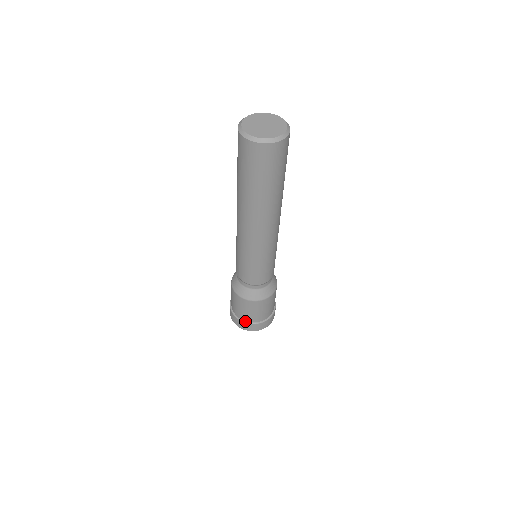
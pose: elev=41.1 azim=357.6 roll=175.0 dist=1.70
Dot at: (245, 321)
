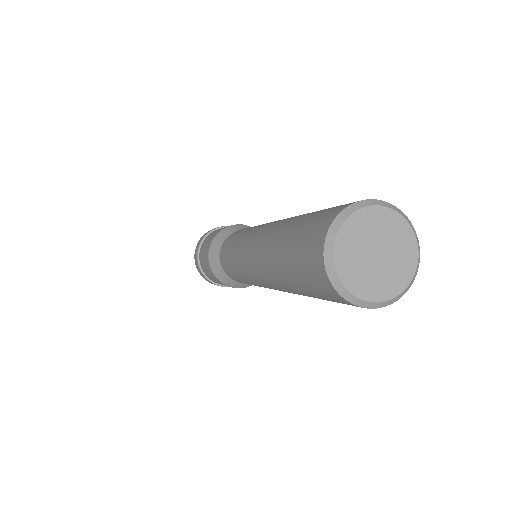
Dot at: (220, 284)
